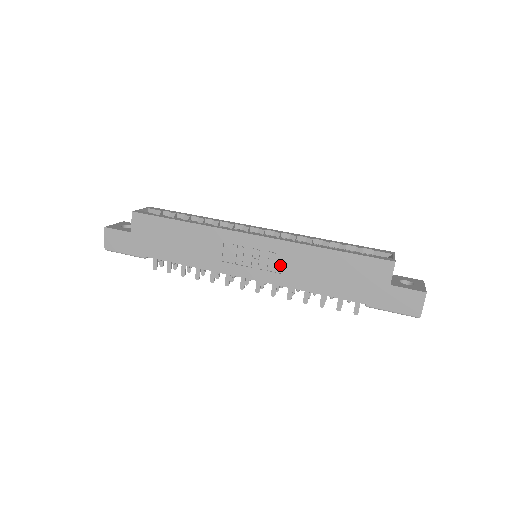
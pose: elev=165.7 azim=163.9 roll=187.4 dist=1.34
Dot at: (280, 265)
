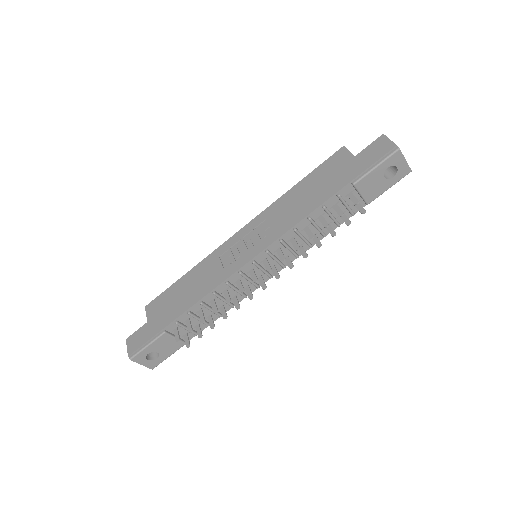
Dot at: (269, 228)
